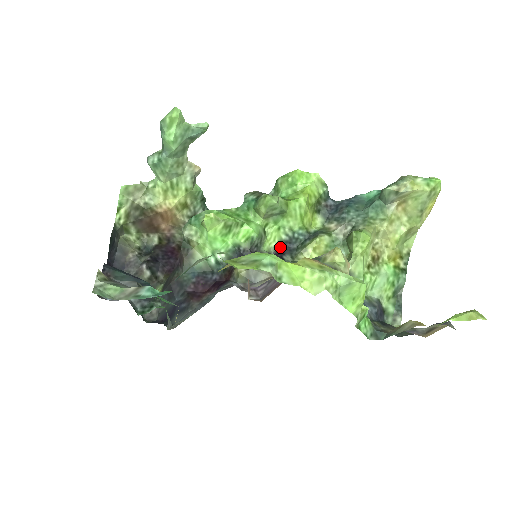
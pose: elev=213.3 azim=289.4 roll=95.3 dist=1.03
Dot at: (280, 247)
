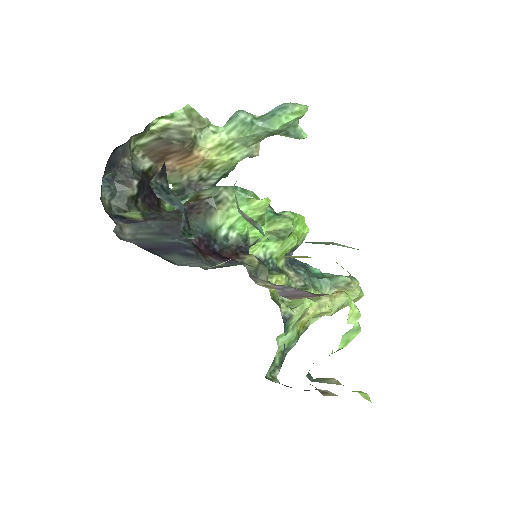
Dot at: occluded
